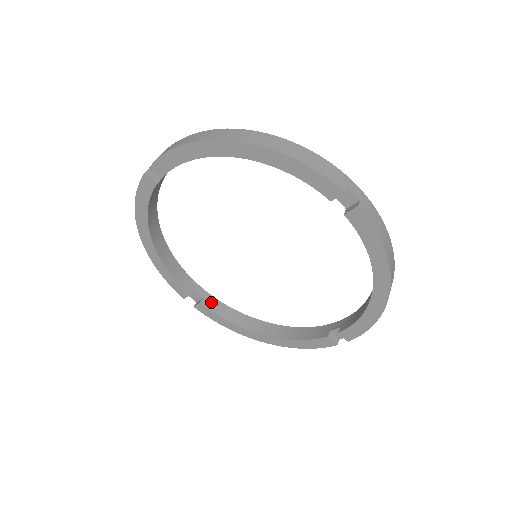
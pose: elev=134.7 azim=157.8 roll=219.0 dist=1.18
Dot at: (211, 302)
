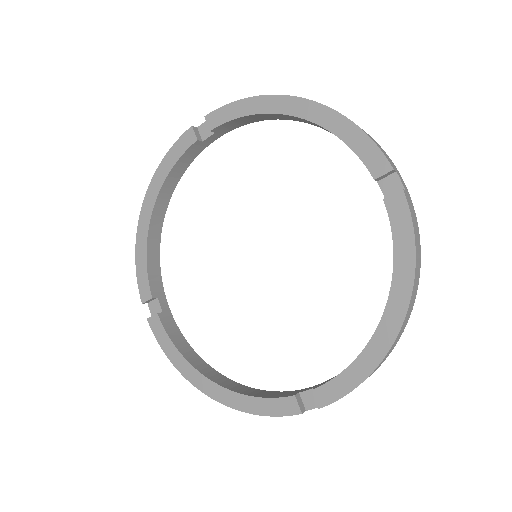
Dot at: (169, 322)
